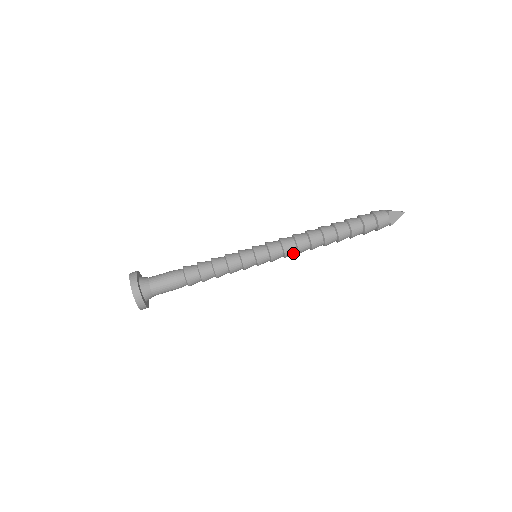
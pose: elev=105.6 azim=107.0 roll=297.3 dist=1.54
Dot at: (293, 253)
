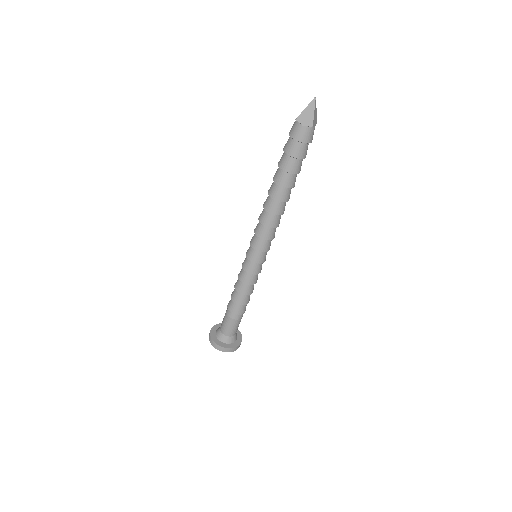
Dot at: occluded
